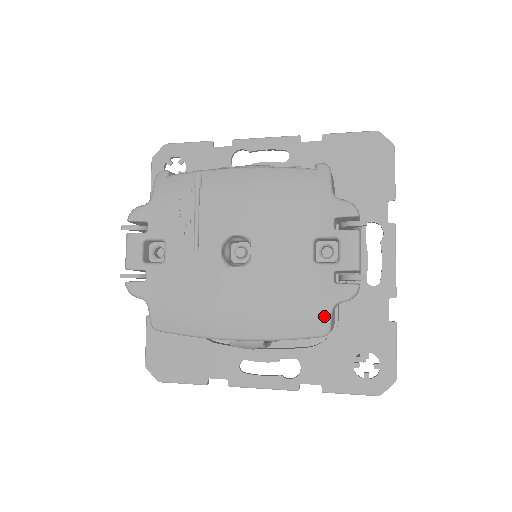
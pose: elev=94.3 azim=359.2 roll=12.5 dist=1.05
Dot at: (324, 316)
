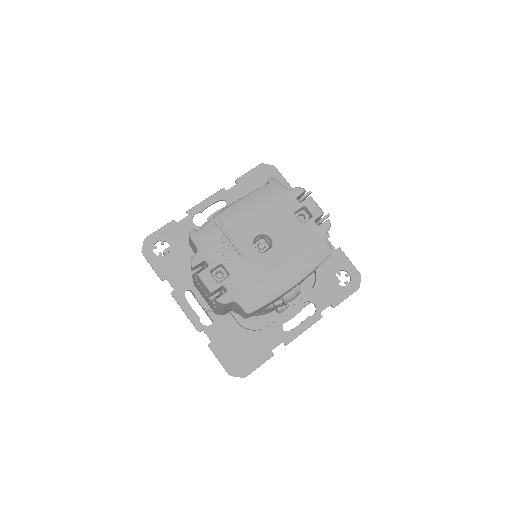
Dot at: (325, 243)
